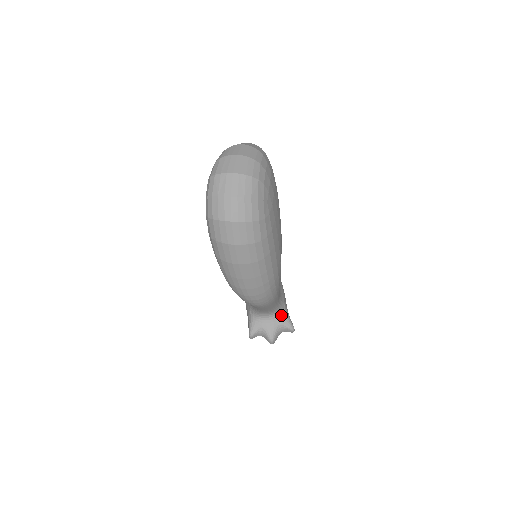
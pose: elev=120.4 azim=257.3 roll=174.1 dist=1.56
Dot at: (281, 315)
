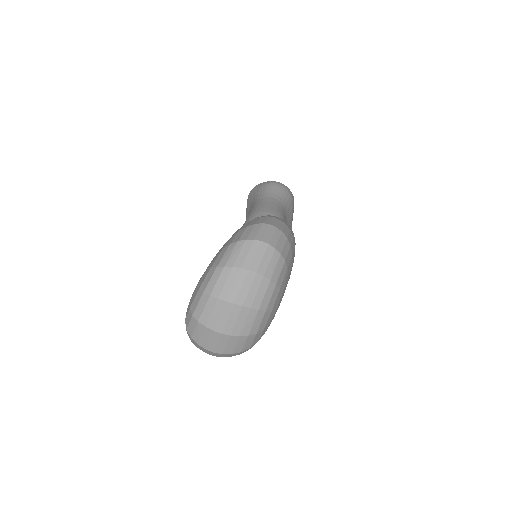
Dot at: occluded
